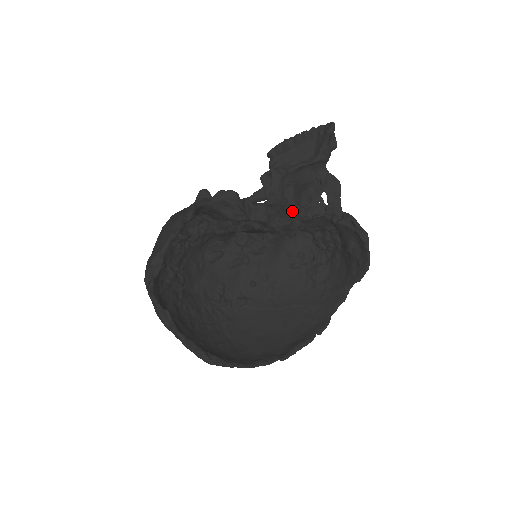
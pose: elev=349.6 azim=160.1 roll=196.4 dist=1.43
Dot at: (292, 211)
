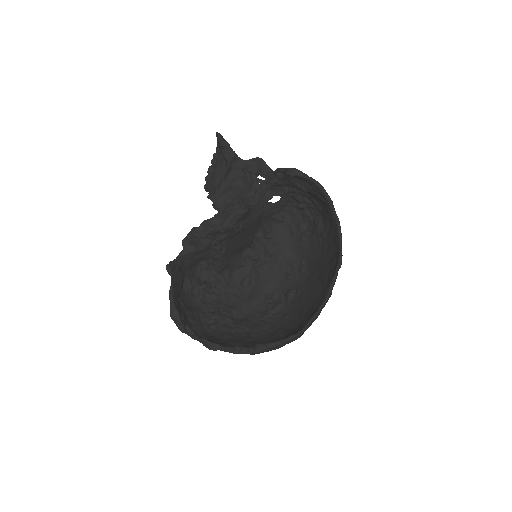
Dot at: occluded
